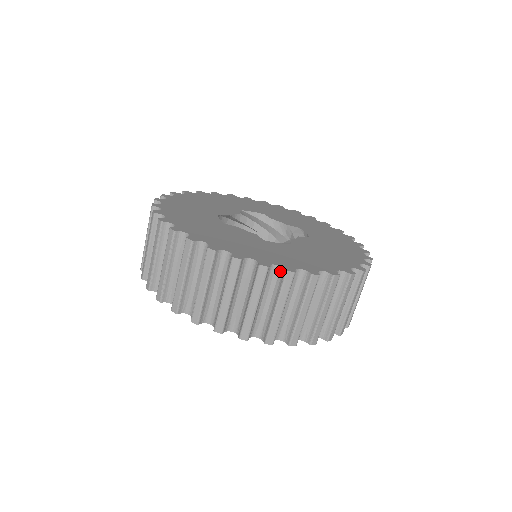
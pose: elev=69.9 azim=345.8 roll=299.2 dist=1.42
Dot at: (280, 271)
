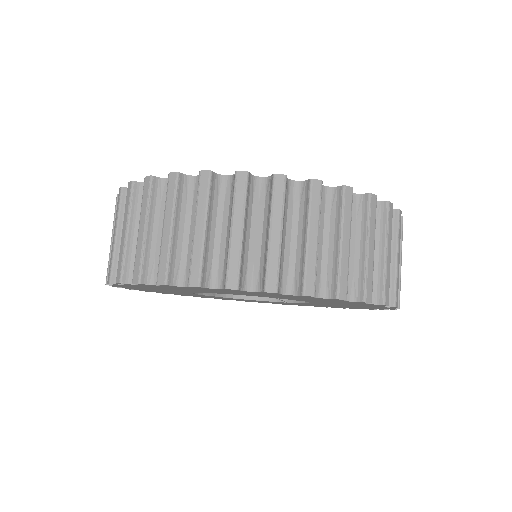
Dot at: occluded
